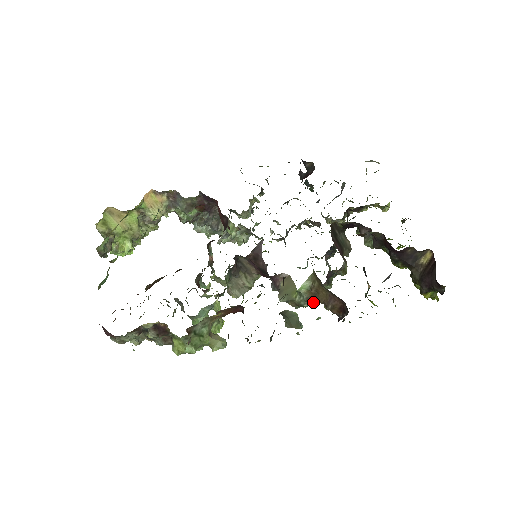
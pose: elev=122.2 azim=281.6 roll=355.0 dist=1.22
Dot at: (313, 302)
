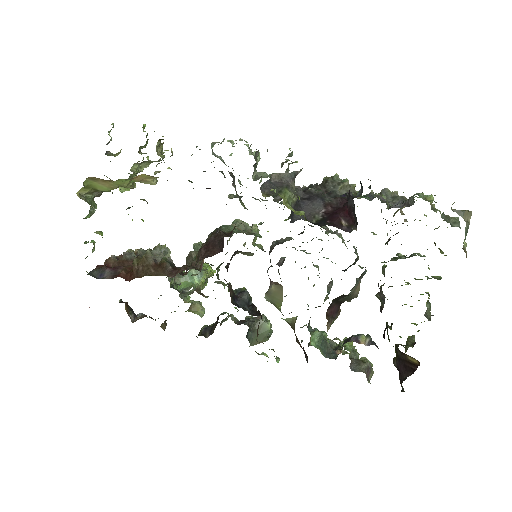
Dot at: occluded
